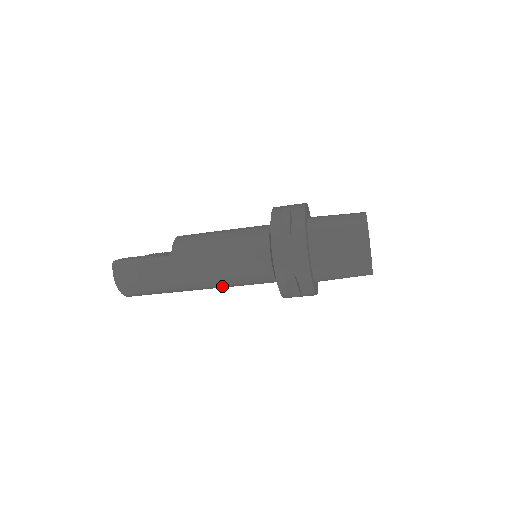
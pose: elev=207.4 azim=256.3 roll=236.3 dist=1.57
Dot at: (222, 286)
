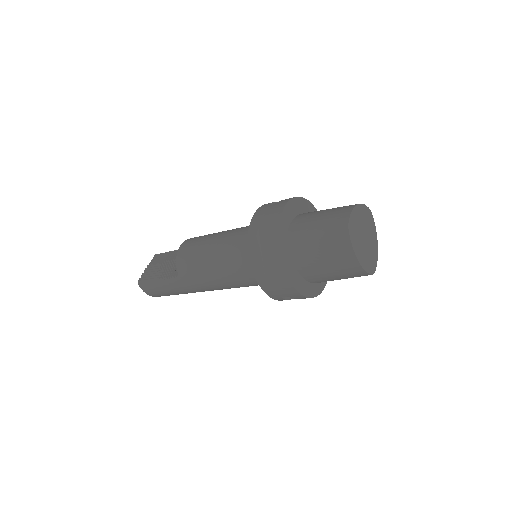
Dot at: occluded
